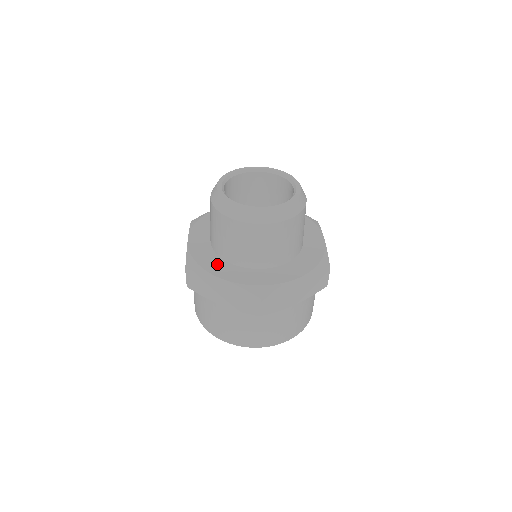
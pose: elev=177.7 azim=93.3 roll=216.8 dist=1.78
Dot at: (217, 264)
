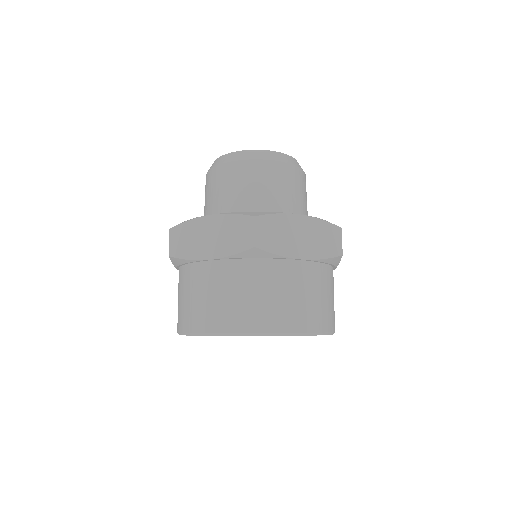
Dot at: occluded
